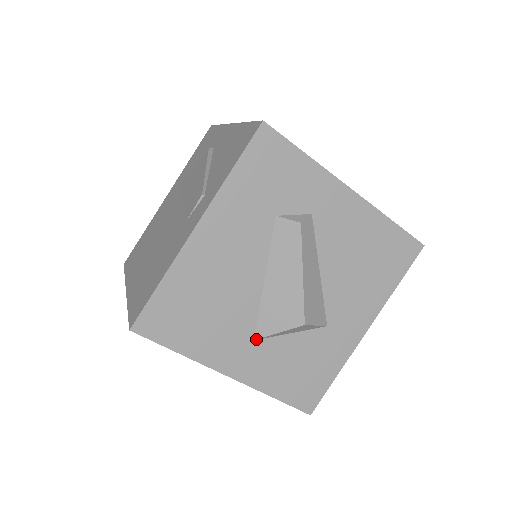
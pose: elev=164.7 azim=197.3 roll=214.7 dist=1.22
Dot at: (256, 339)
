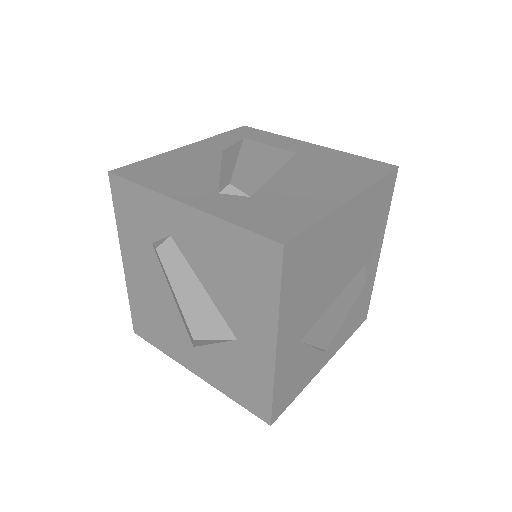
Dot at: (193, 346)
